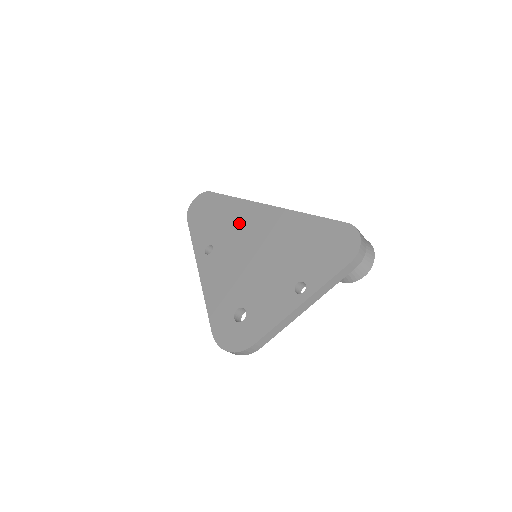
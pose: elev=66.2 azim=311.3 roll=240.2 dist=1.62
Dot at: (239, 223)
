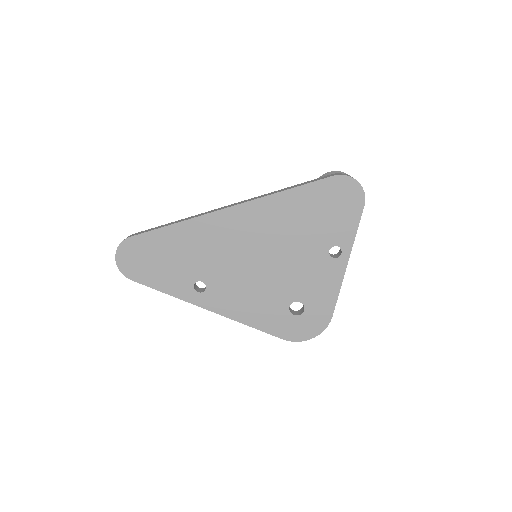
Dot at: (211, 243)
